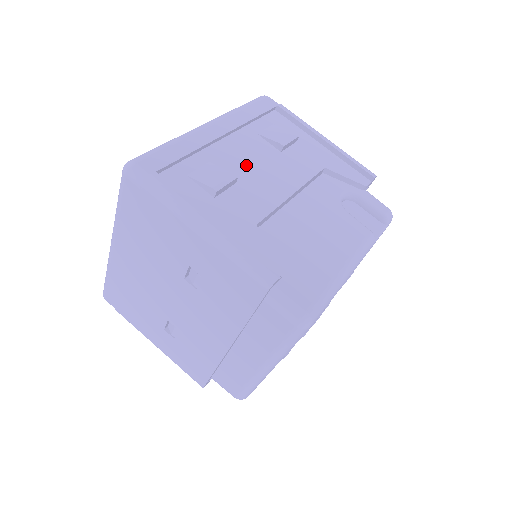
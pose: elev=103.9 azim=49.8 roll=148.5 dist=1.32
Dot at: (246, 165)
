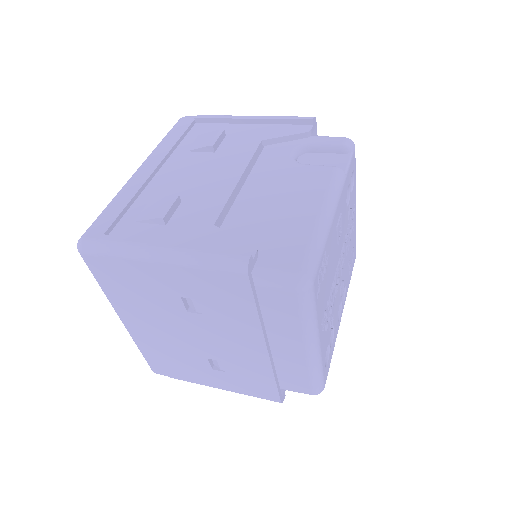
Dot at: (185, 182)
